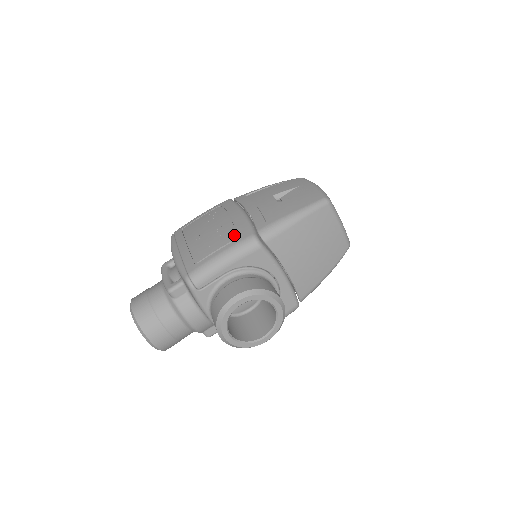
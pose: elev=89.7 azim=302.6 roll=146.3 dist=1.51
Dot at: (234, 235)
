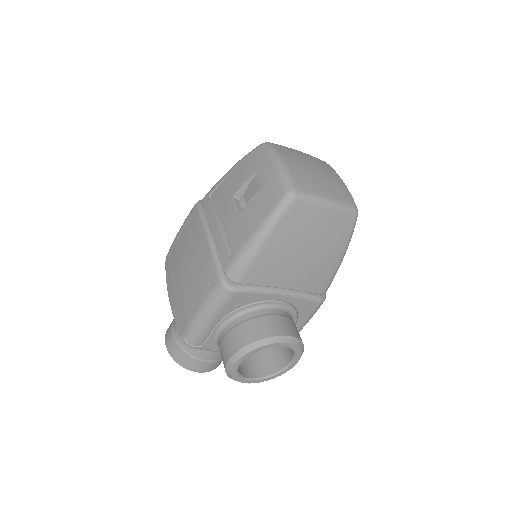
Dot at: (204, 281)
